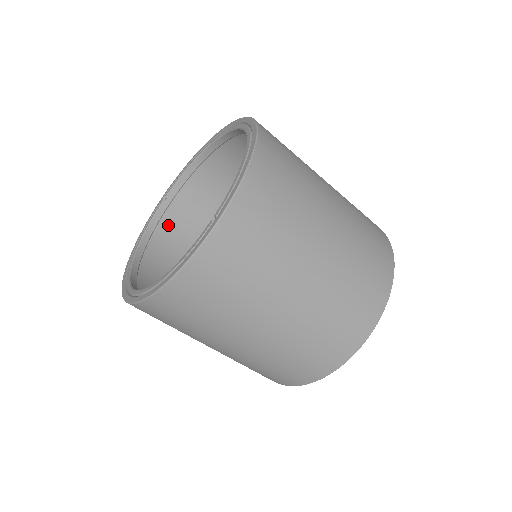
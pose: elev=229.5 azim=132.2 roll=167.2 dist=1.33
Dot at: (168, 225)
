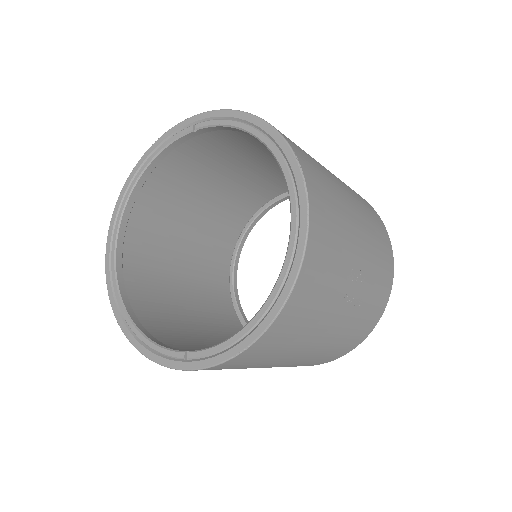
Dot at: (190, 144)
